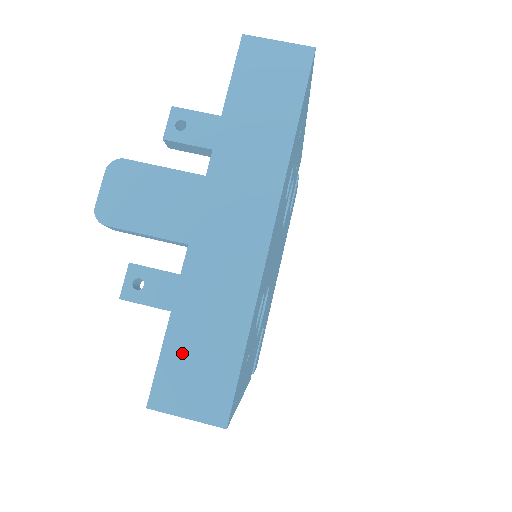
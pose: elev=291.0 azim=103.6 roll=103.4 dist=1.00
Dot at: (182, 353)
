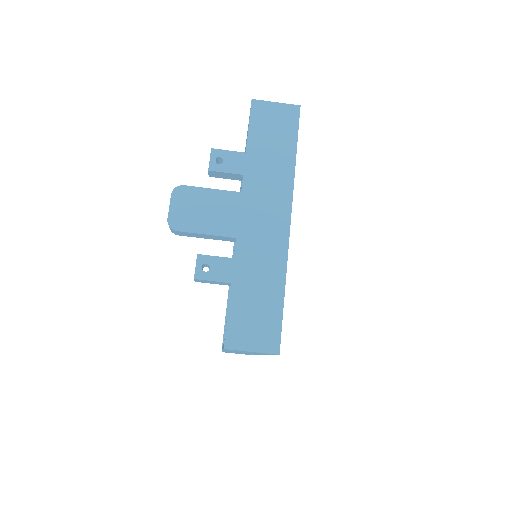
Dot at: (242, 309)
